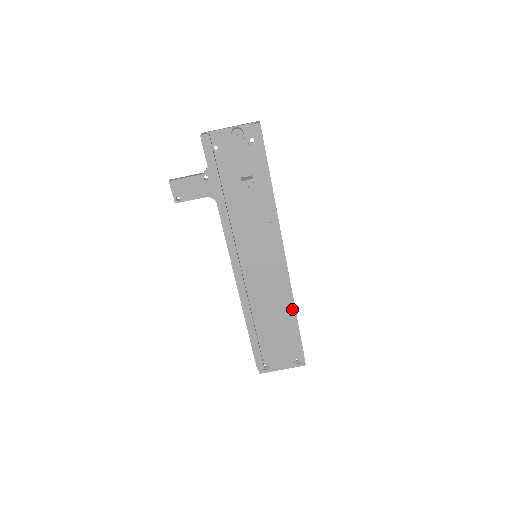
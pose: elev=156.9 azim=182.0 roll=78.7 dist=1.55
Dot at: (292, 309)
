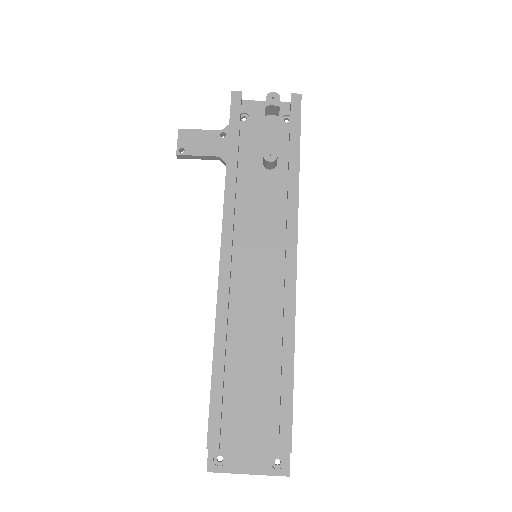
Dot at: (289, 346)
